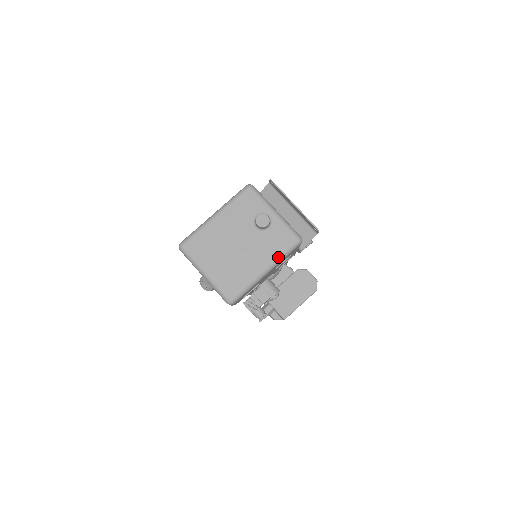
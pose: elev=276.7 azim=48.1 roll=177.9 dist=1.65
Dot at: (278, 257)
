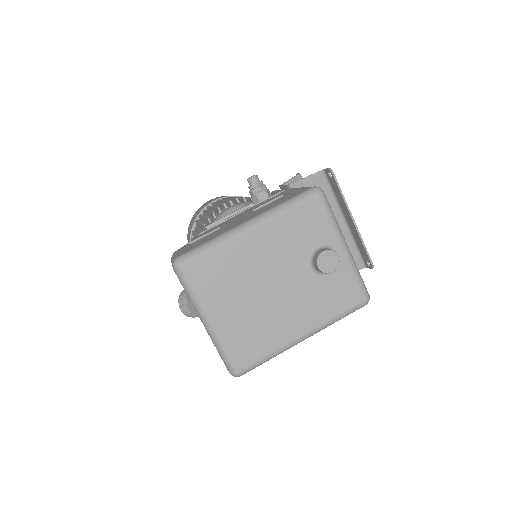
Dot at: (329, 321)
